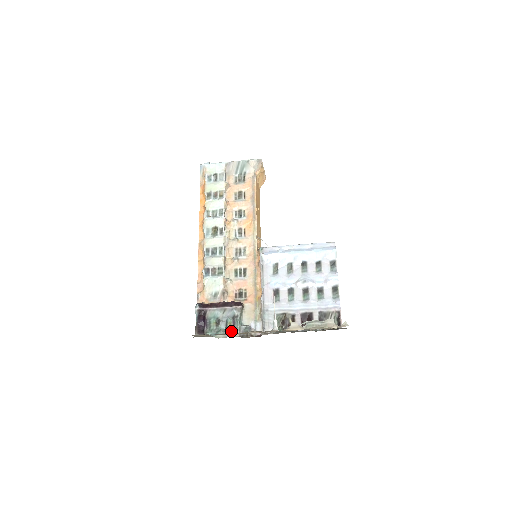
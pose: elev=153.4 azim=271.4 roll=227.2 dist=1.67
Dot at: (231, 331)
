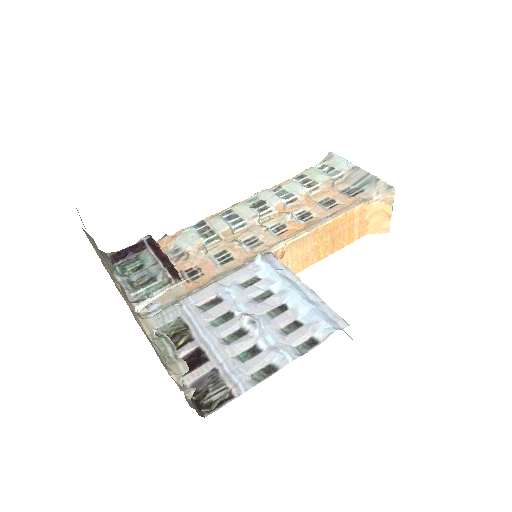
Dot at: (132, 287)
